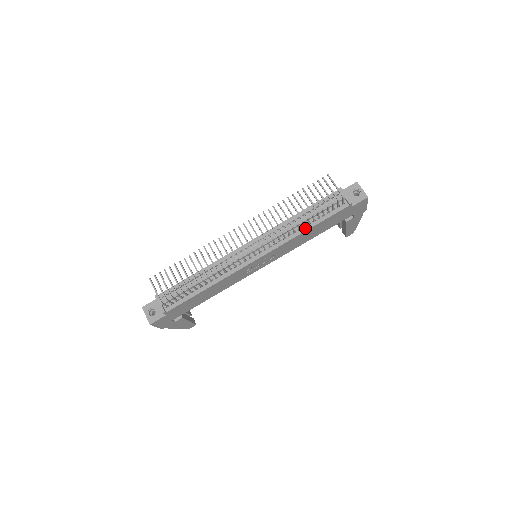
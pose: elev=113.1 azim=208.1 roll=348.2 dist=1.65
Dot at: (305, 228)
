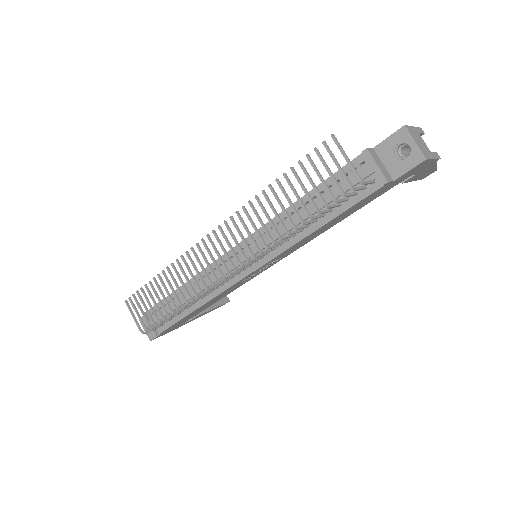
Dot at: (311, 228)
